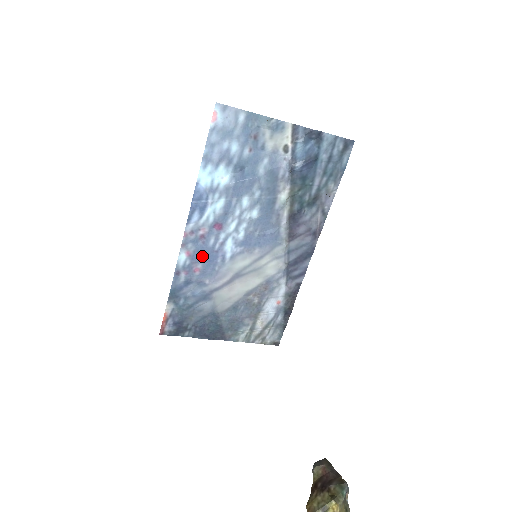
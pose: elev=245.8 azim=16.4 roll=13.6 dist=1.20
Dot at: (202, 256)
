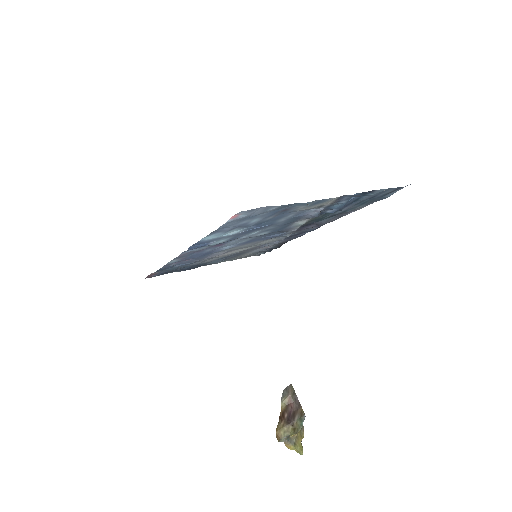
Dot at: (196, 256)
